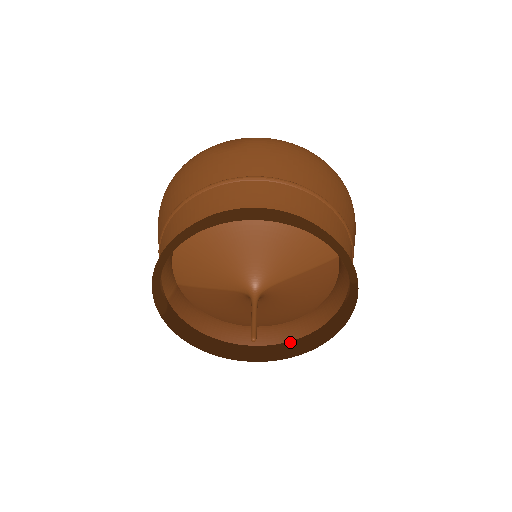
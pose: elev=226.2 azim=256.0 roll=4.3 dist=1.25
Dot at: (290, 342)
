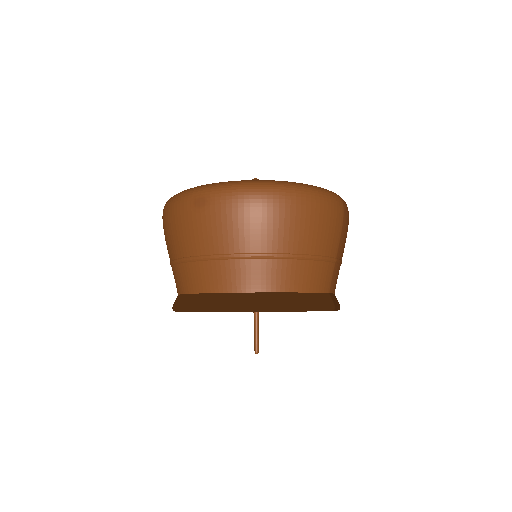
Dot at: occluded
